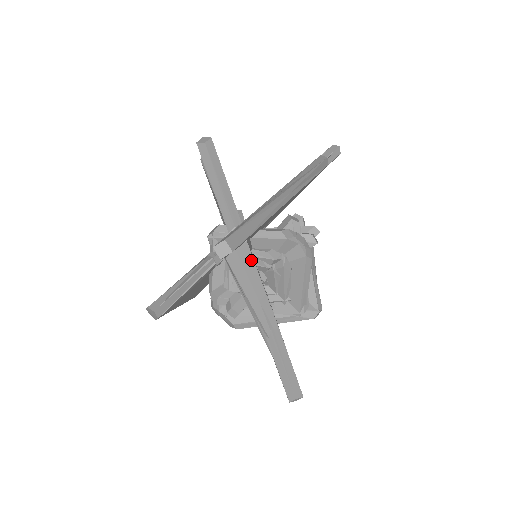
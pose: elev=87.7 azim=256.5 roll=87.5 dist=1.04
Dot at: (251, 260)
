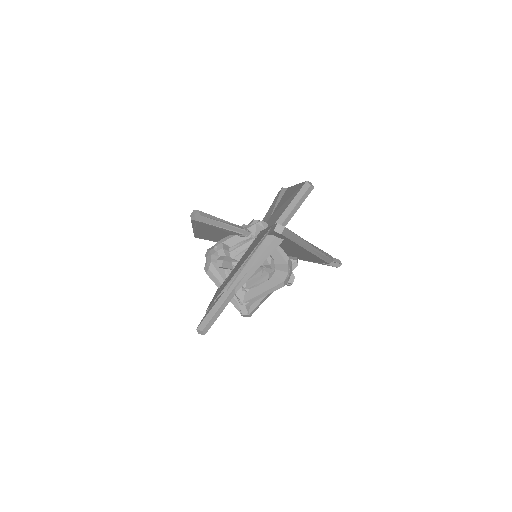
Dot at: (273, 249)
